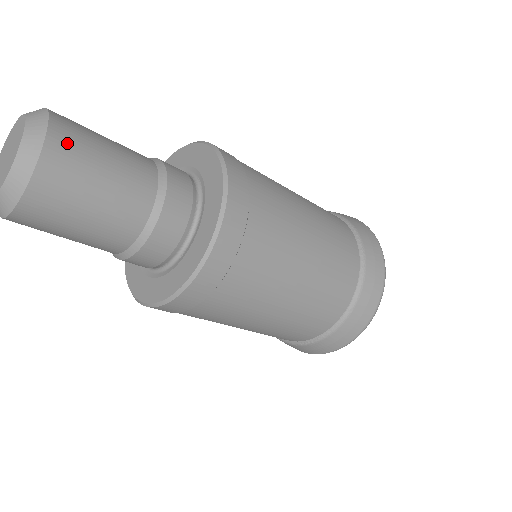
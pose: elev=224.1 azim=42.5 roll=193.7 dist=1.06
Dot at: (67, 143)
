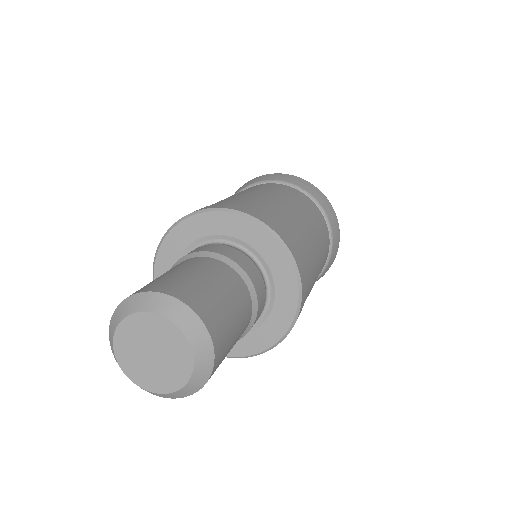
Dot at: (187, 292)
